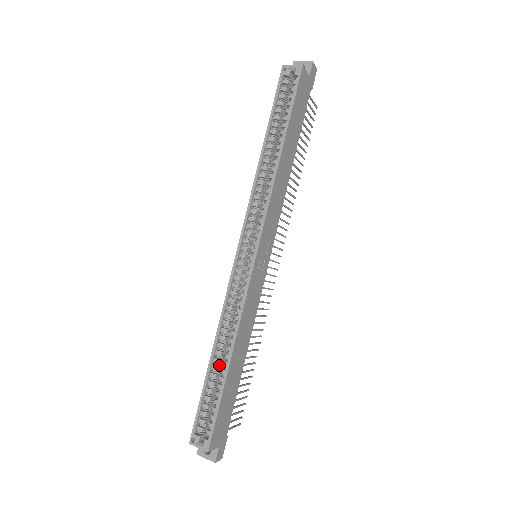
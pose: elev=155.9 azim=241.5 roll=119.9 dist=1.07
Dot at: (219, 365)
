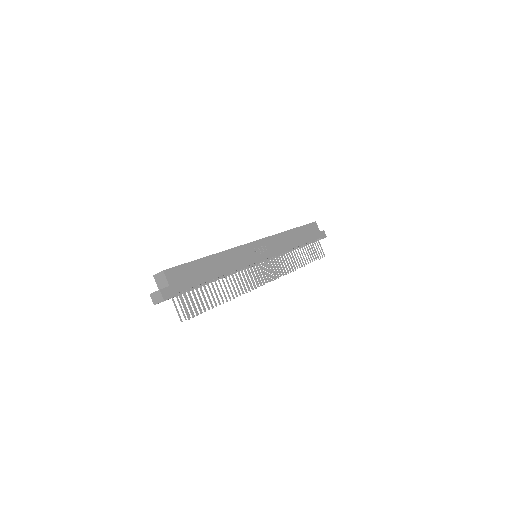
Dot at: occluded
